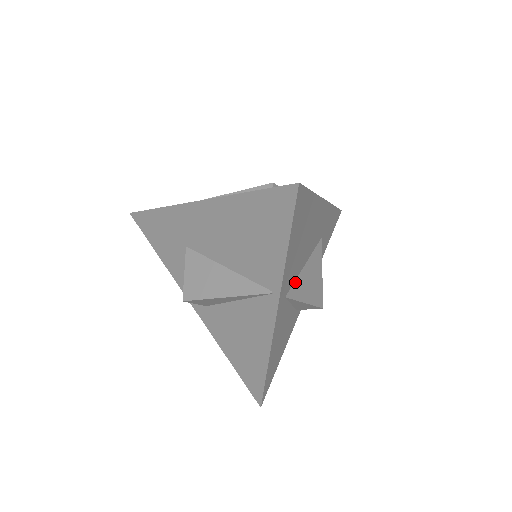
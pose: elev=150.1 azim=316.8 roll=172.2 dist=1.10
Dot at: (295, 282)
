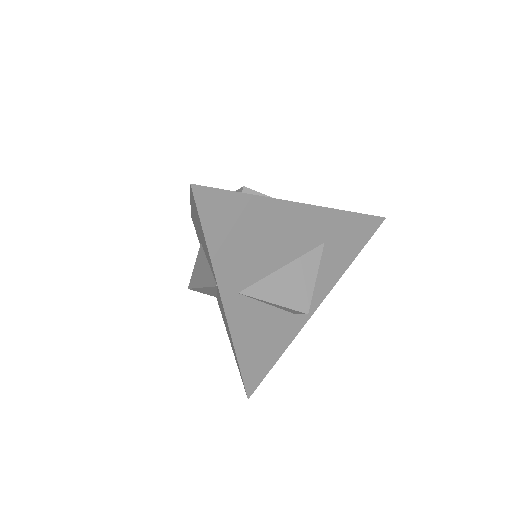
Dot at: (260, 281)
